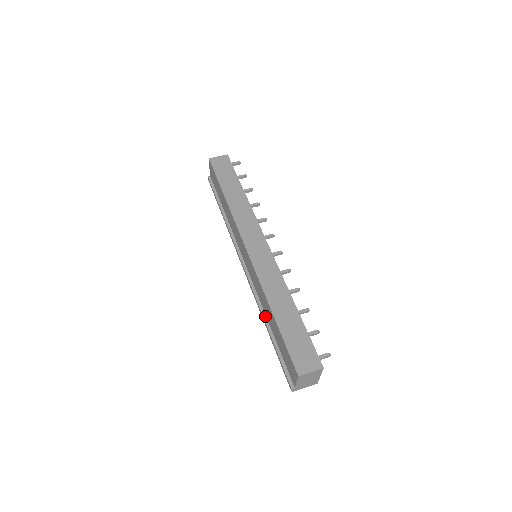
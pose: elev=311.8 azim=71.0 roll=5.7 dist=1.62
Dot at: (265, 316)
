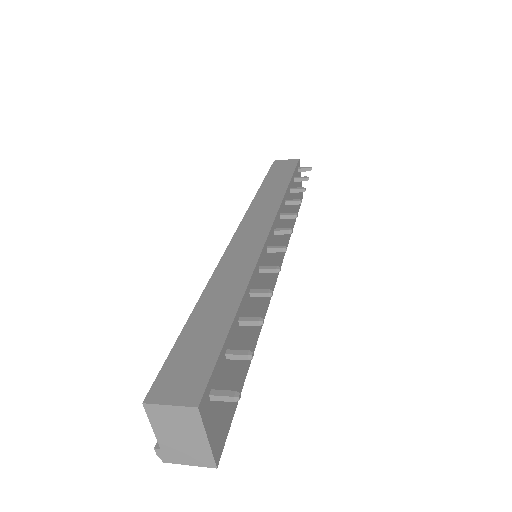
Dot at: occluded
